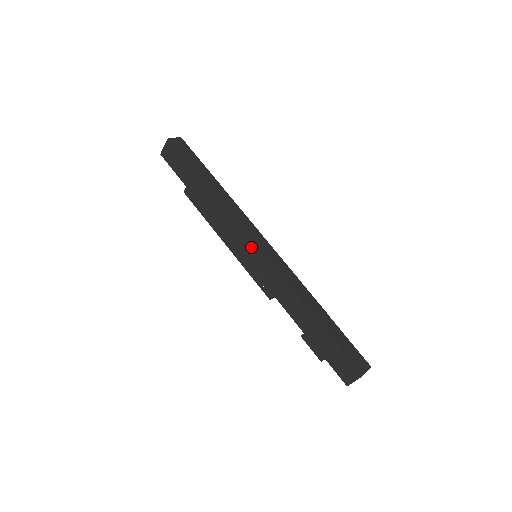
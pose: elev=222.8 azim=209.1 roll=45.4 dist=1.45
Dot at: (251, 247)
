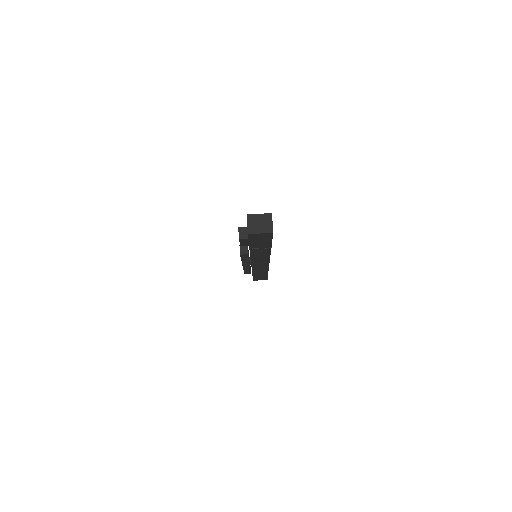
Dot at: occluded
